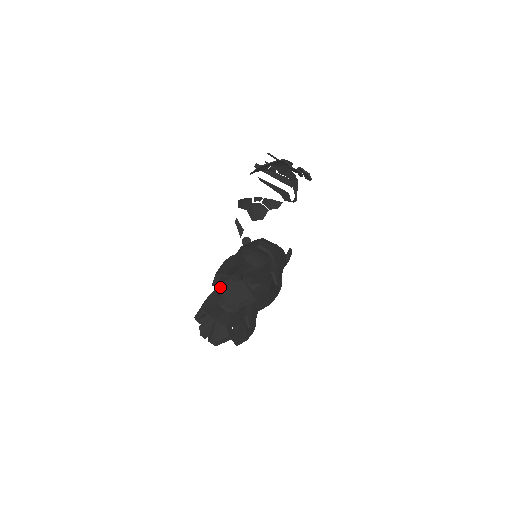
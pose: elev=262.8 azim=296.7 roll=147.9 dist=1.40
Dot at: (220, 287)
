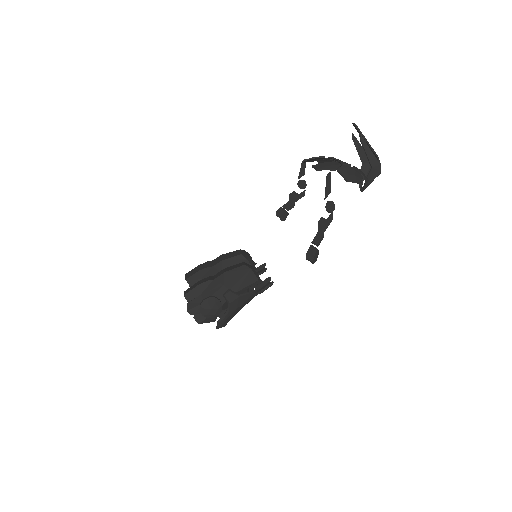
Dot at: occluded
